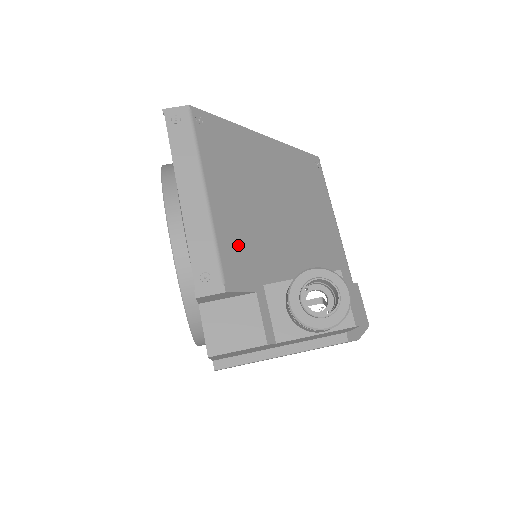
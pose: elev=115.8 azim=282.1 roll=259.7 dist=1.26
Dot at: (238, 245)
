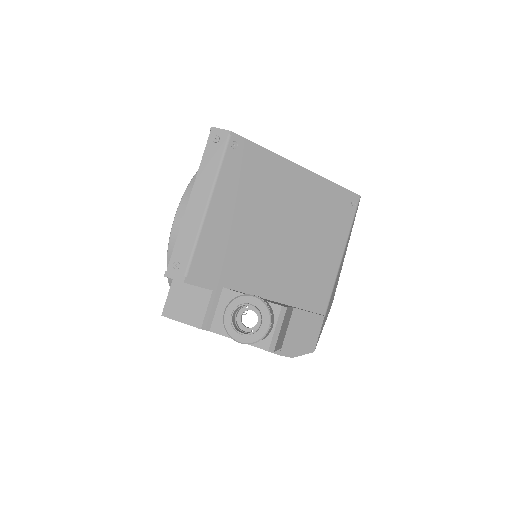
Dot at: (216, 252)
